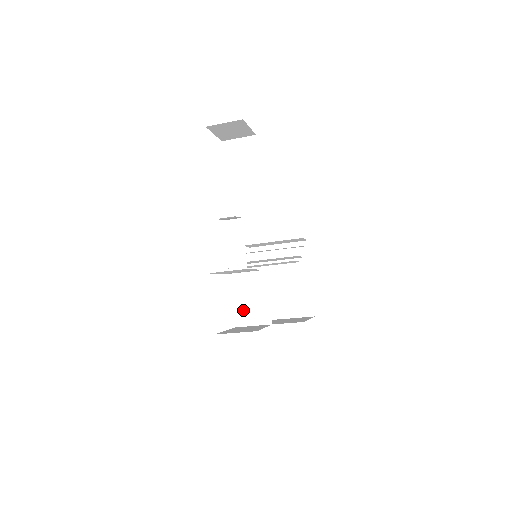
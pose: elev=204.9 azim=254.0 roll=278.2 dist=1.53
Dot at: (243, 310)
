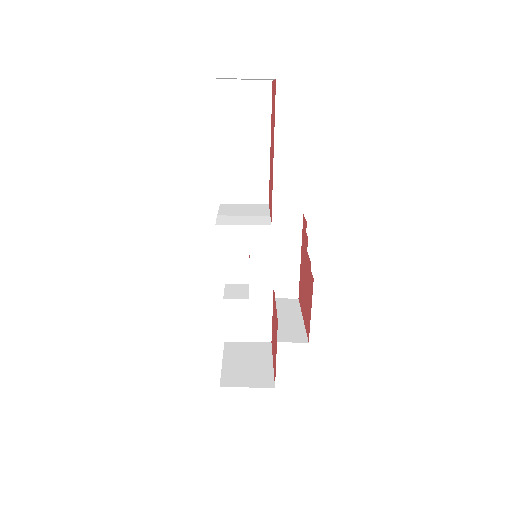
Dot at: (237, 325)
